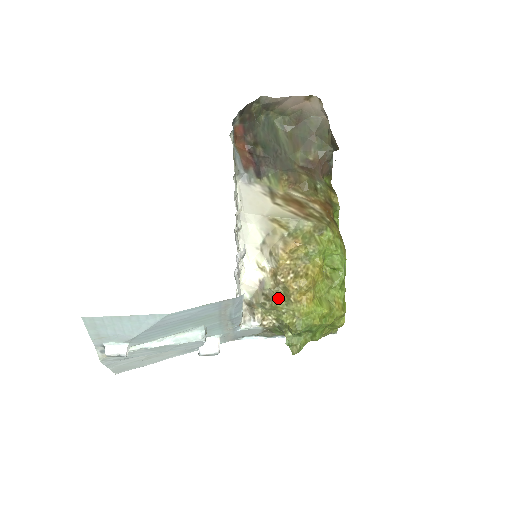
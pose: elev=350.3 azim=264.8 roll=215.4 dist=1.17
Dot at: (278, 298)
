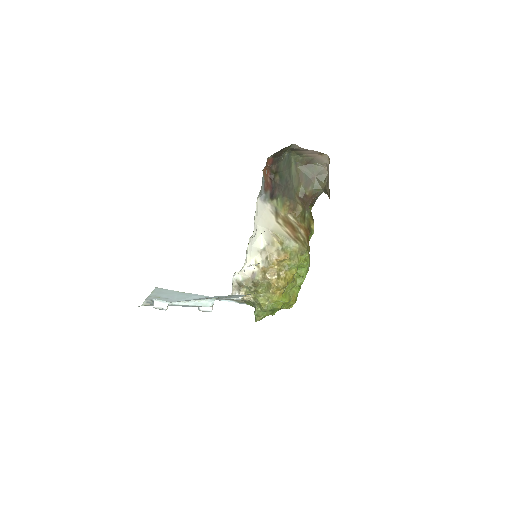
Dot at: (261, 287)
